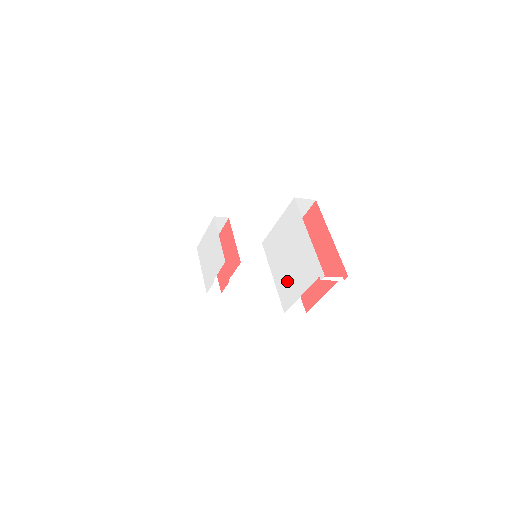
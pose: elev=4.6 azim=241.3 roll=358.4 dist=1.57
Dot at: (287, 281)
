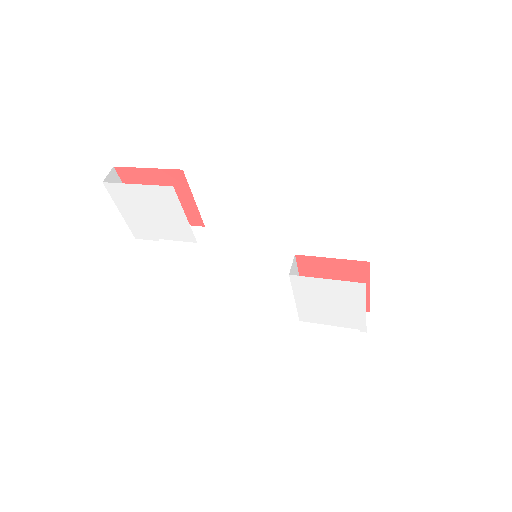
Dot at: (316, 312)
